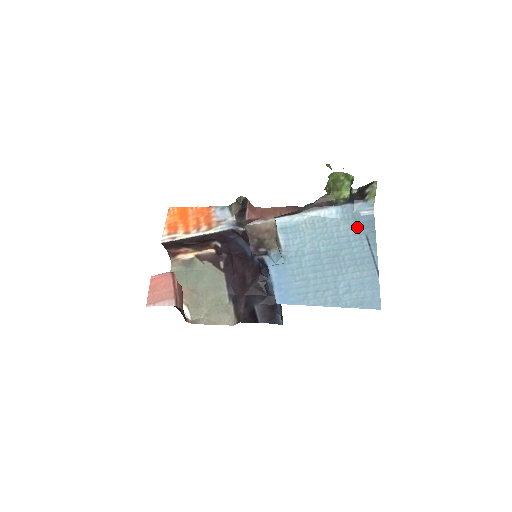
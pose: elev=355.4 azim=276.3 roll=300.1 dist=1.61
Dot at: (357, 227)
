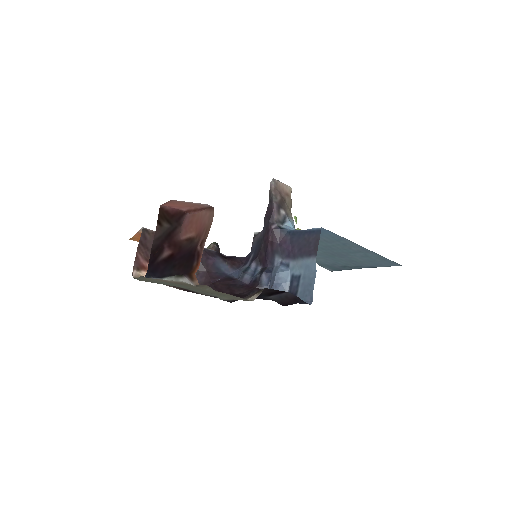
Dot at: (330, 265)
